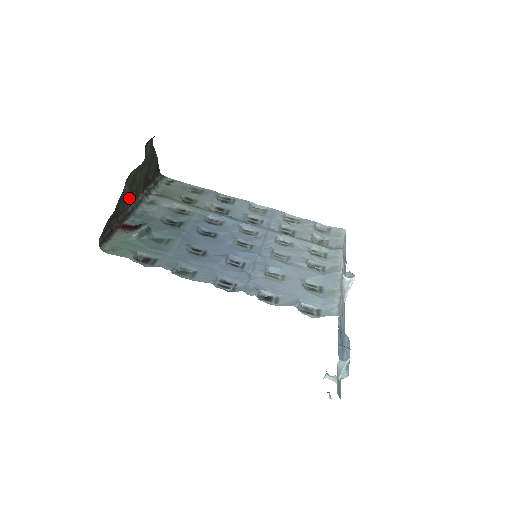
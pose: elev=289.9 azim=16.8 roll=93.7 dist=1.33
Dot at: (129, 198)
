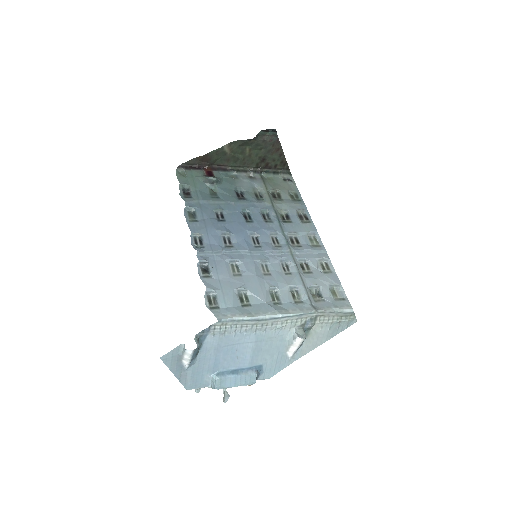
Dot at: (232, 160)
